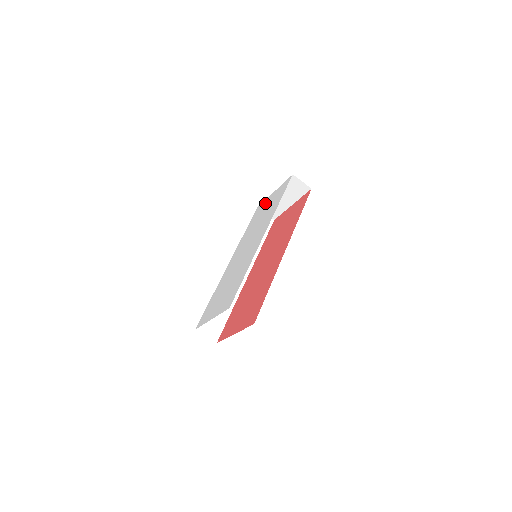
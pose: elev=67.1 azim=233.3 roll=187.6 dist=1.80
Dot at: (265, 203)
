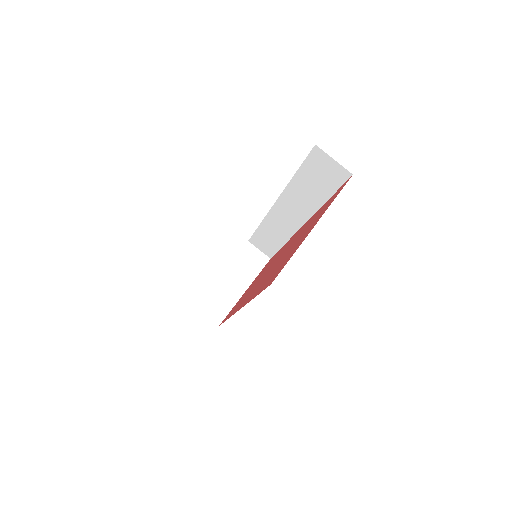
Dot at: occluded
